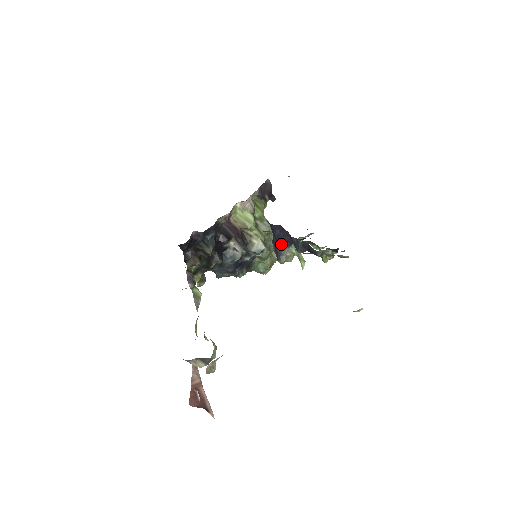
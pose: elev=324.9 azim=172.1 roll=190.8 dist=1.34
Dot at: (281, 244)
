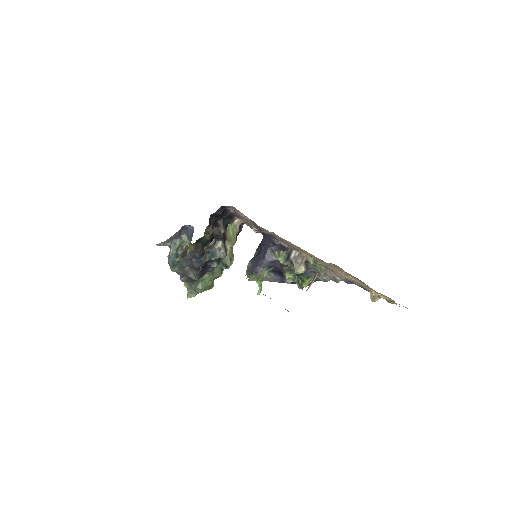
Dot at: (267, 262)
